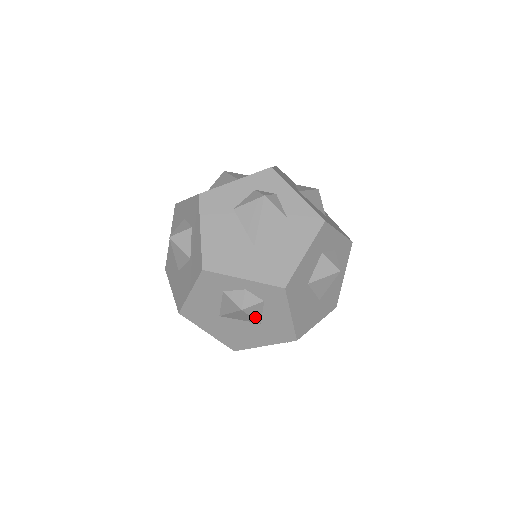
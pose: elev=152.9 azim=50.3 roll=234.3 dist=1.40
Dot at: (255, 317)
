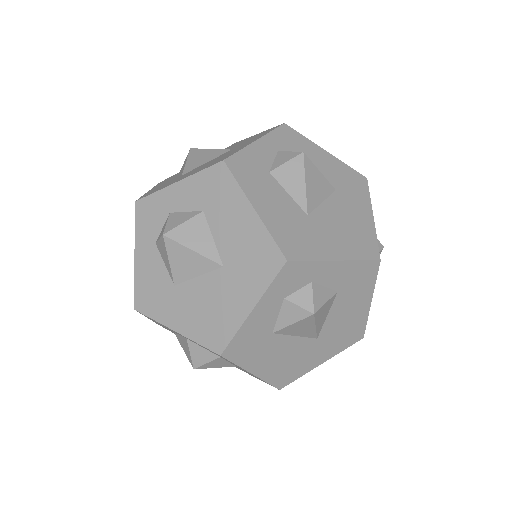
Dot at: occluded
